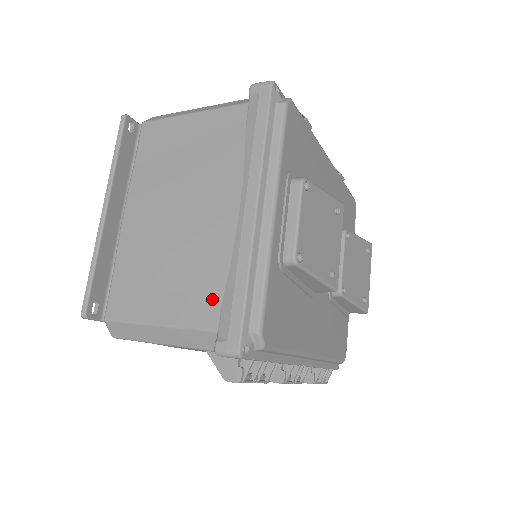
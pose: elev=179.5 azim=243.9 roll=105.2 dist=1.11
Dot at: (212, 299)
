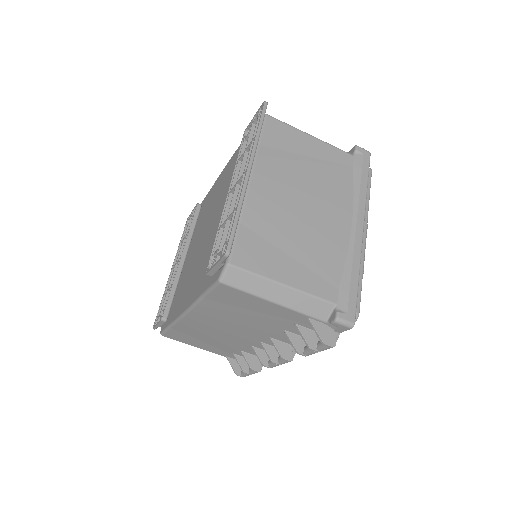
Dot at: (332, 280)
